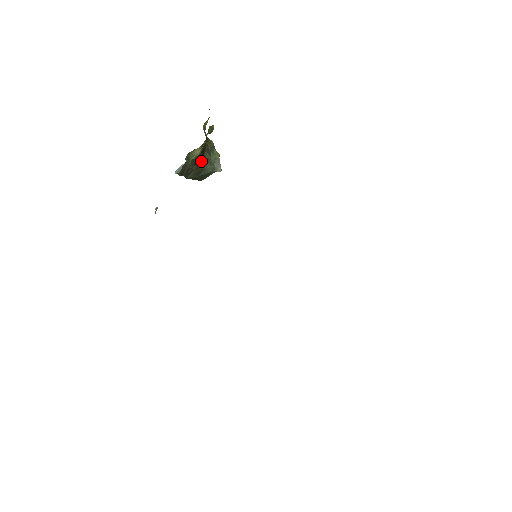
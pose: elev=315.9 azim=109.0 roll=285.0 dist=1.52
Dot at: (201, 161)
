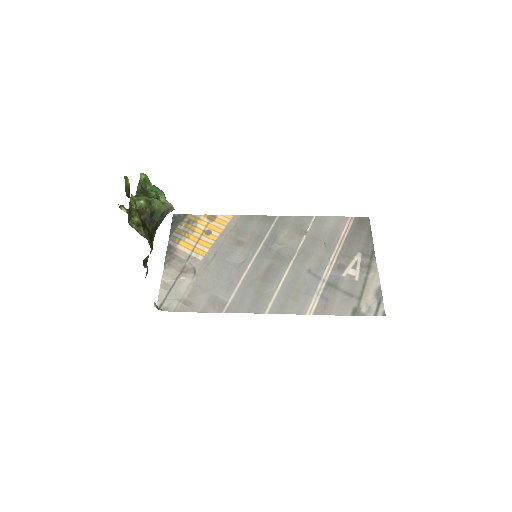
Dot at: (153, 239)
